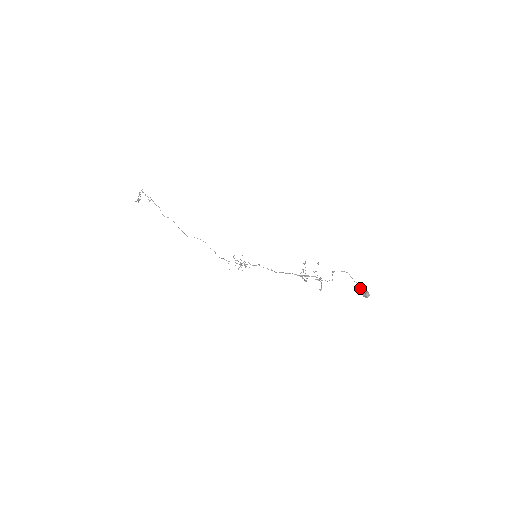
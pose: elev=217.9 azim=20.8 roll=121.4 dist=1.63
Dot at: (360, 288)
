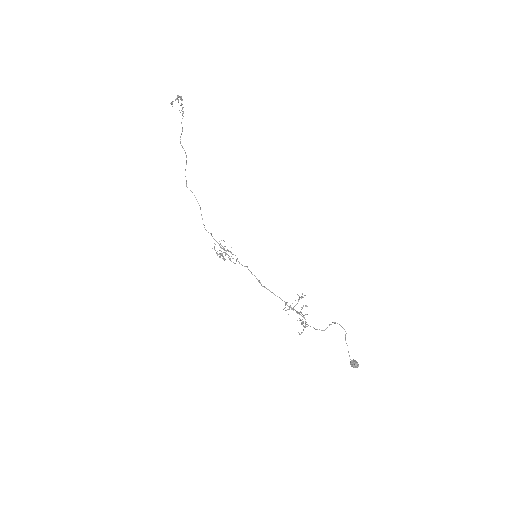
Dot at: occluded
